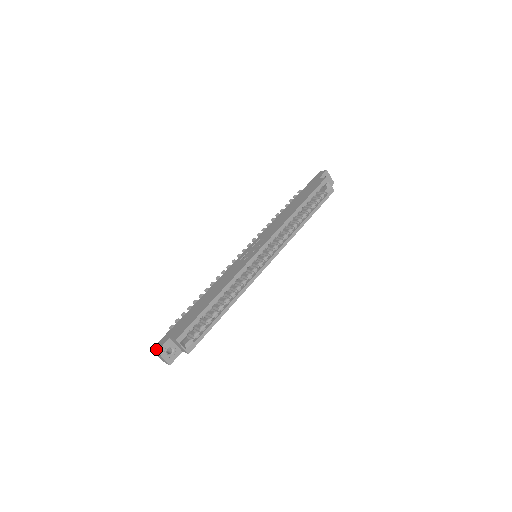
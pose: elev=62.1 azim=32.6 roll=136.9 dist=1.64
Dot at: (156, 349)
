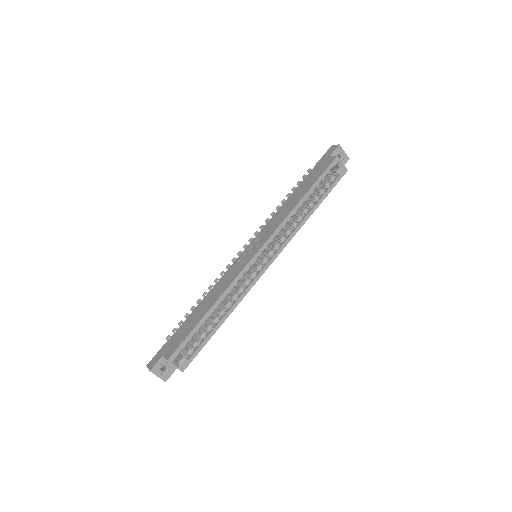
Dot at: (149, 367)
